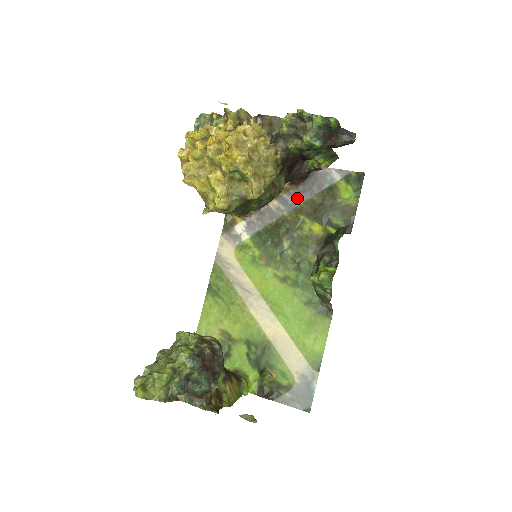
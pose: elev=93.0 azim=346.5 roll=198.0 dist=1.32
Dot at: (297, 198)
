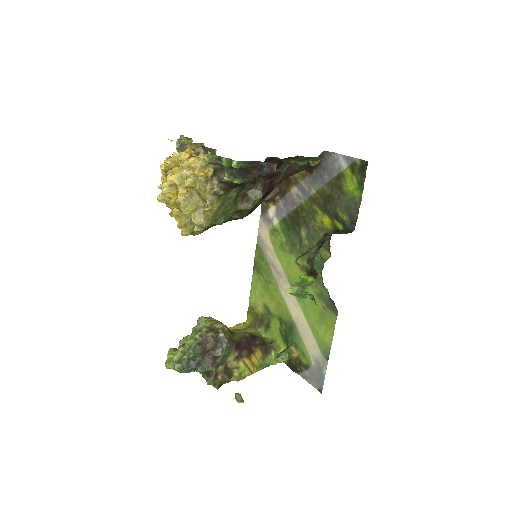
Dot at: (311, 186)
